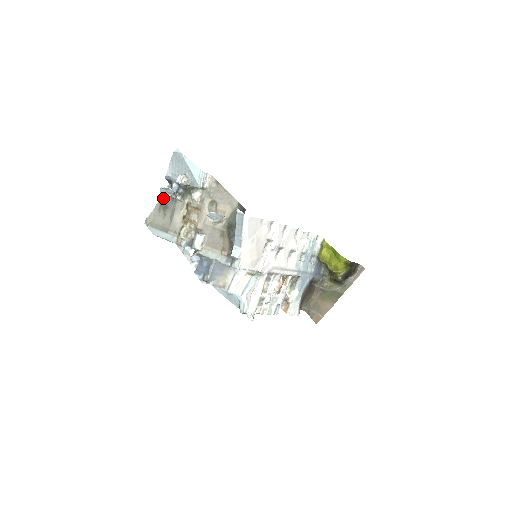
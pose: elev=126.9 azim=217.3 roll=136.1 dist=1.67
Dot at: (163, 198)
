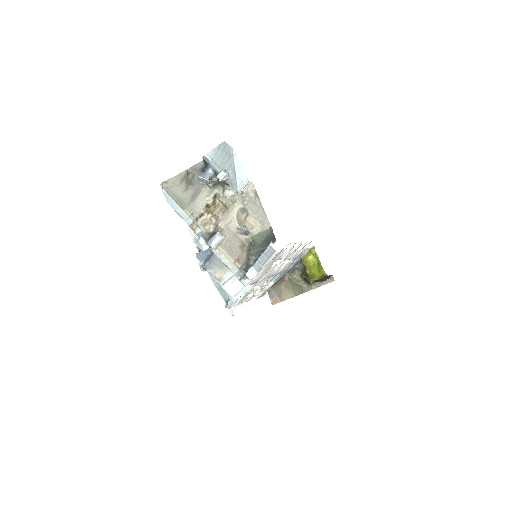
Dot at: (190, 171)
